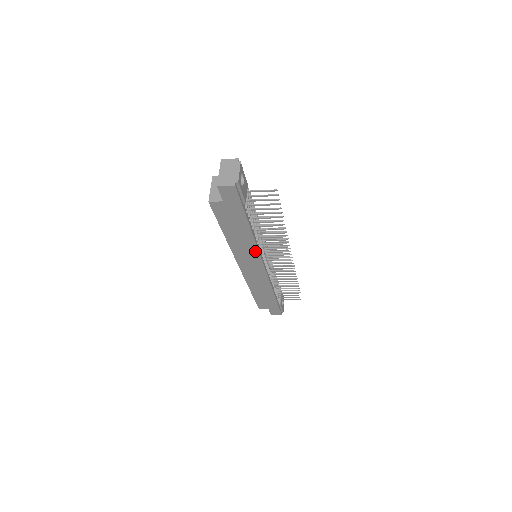
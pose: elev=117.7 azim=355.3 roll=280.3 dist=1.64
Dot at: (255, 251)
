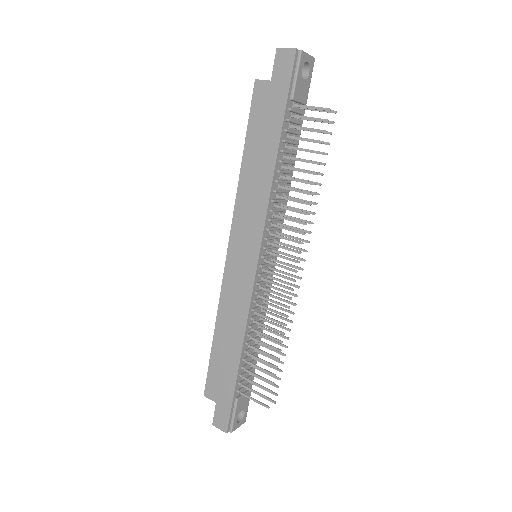
Dot at: (262, 213)
